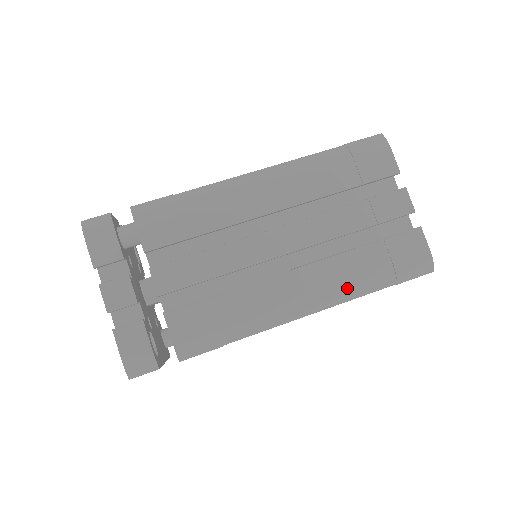
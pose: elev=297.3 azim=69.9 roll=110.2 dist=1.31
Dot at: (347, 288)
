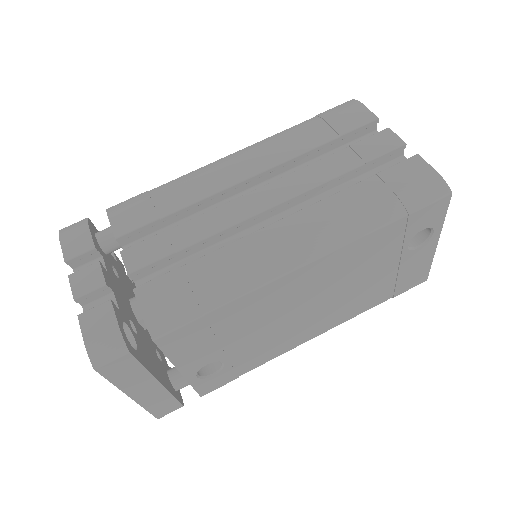
Dot at: (344, 227)
